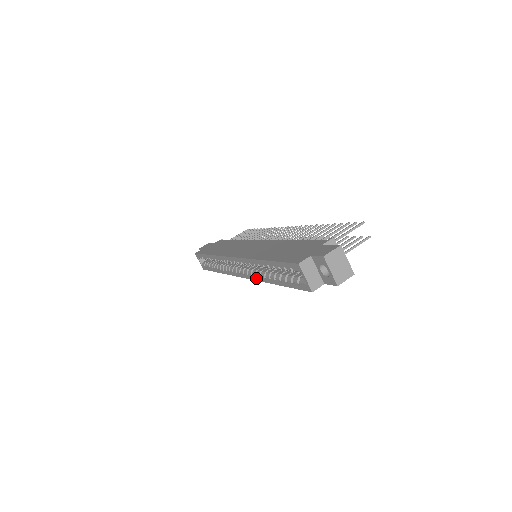
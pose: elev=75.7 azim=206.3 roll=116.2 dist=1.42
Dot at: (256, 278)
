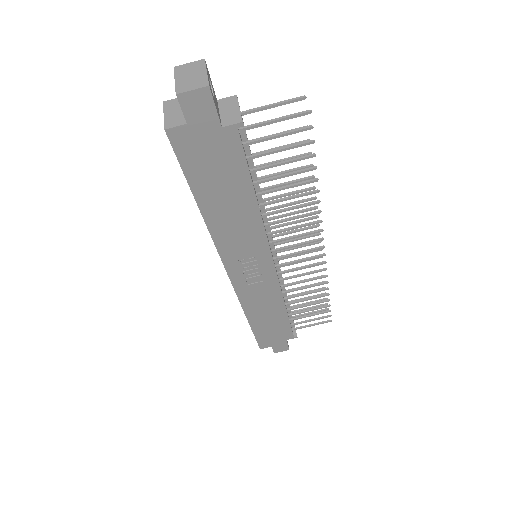
Dot at: (214, 242)
